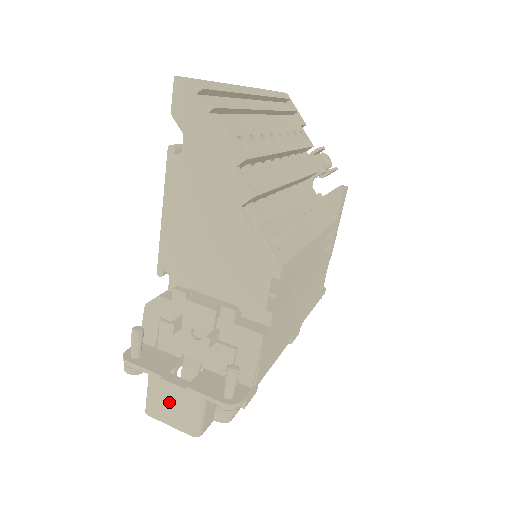
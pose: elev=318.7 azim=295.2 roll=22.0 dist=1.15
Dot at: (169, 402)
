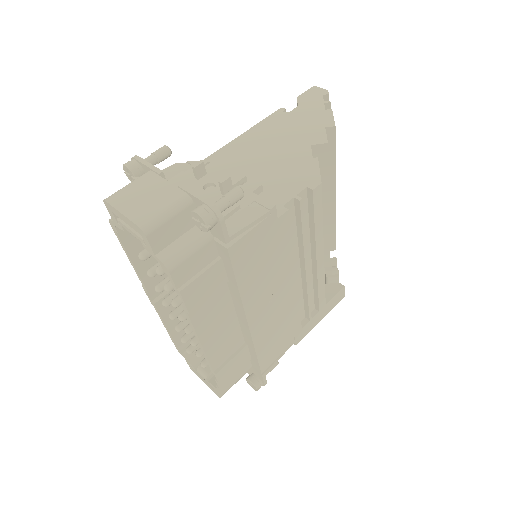
Dot at: (145, 194)
